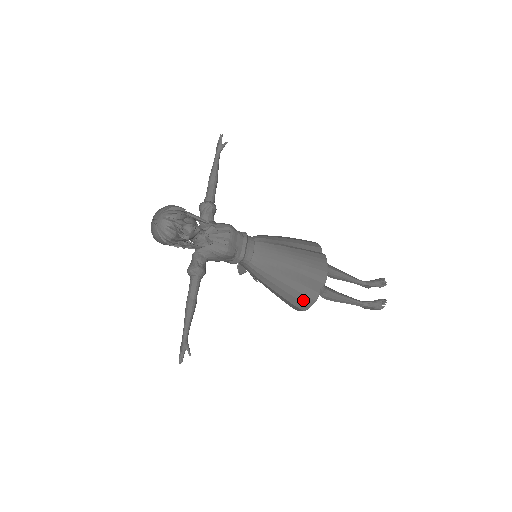
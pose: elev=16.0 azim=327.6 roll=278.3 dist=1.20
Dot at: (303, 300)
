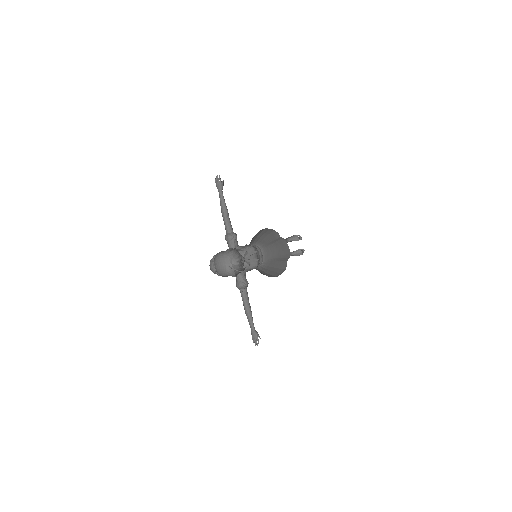
Dot at: (280, 272)
